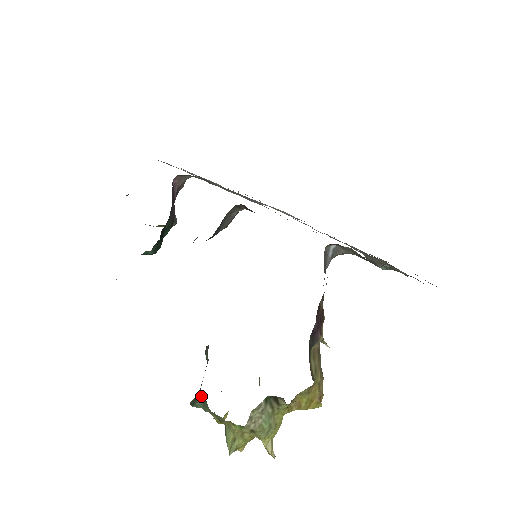
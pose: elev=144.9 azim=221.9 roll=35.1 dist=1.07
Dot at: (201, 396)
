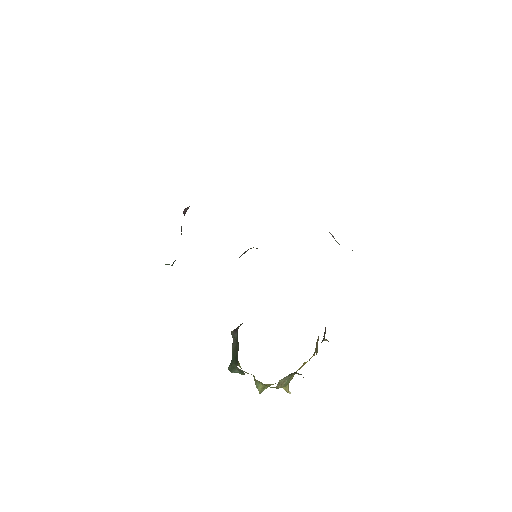
Dot at: (238, 369)
